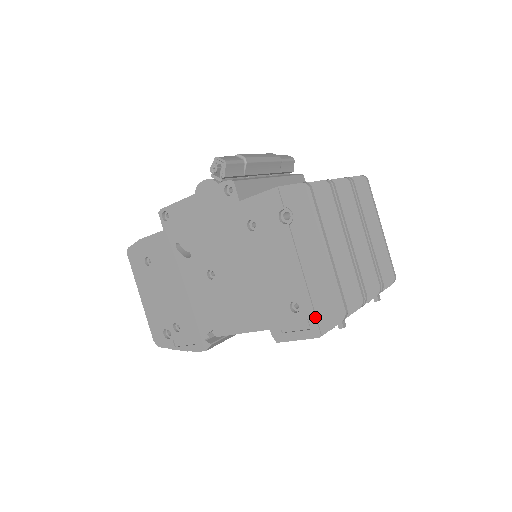
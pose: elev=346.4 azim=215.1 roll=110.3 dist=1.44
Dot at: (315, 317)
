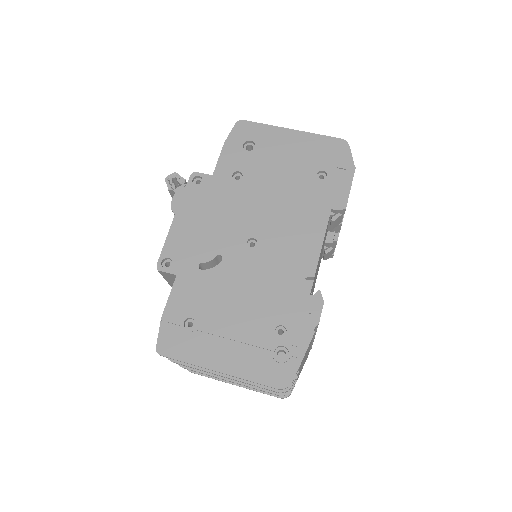
Dot at: (337, 162)
